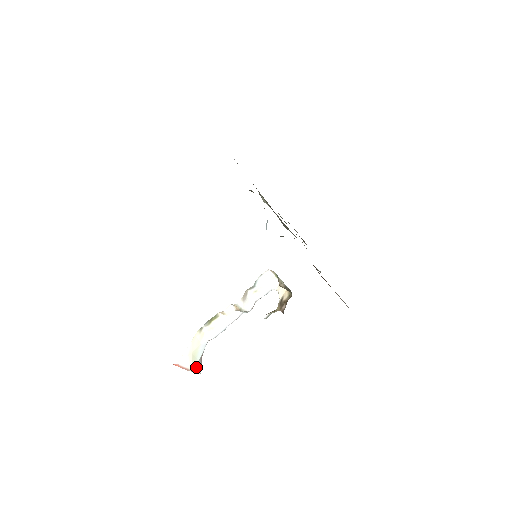
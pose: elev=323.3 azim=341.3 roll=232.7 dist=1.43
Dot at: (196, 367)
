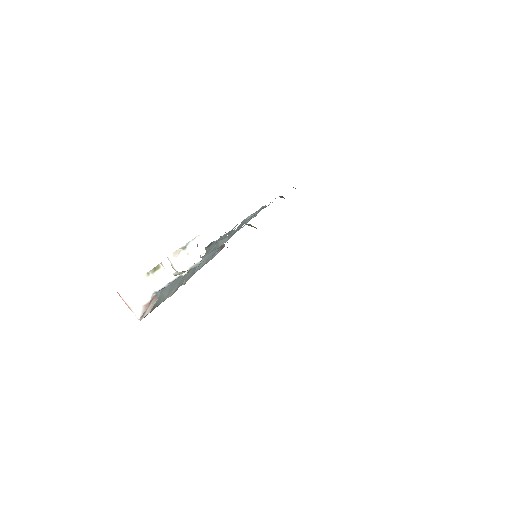
Dot at: (136, 309)
